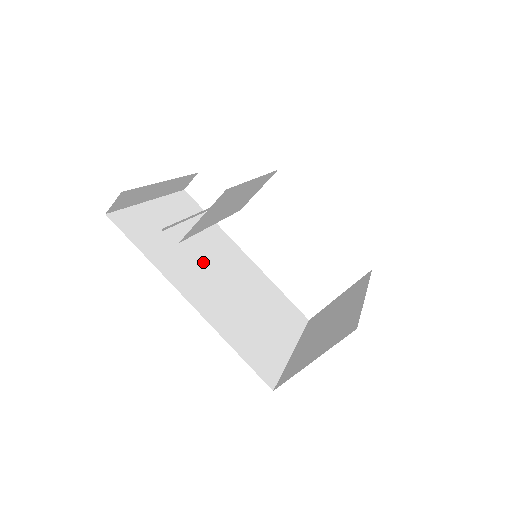
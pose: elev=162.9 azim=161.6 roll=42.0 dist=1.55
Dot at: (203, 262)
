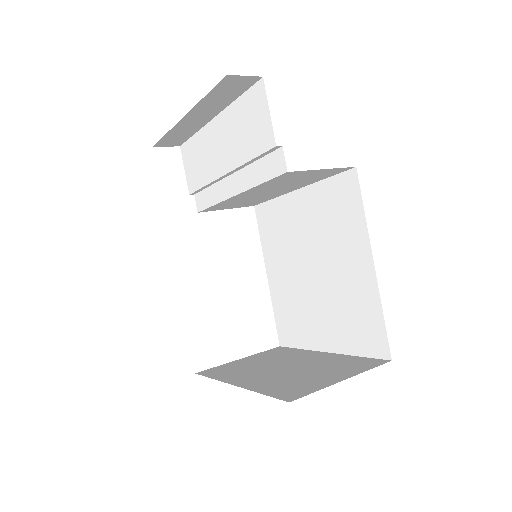
Dot at: occluded
